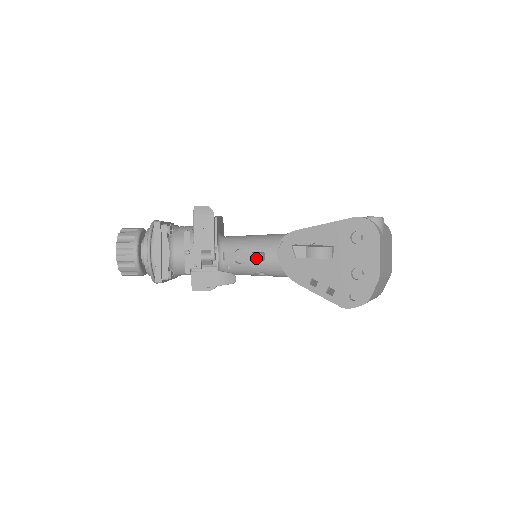
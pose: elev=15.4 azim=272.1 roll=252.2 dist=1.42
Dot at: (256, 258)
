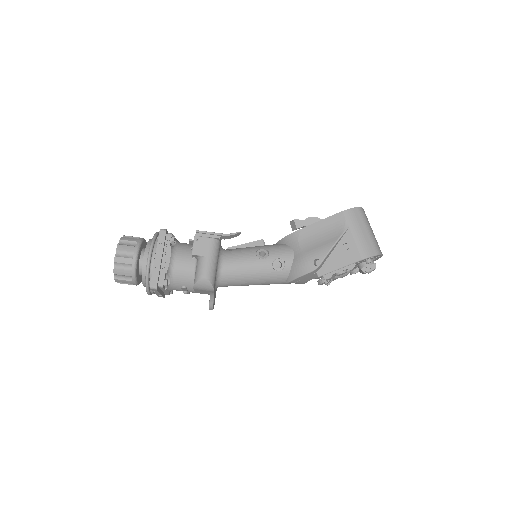
Dot at: (258, 241)
